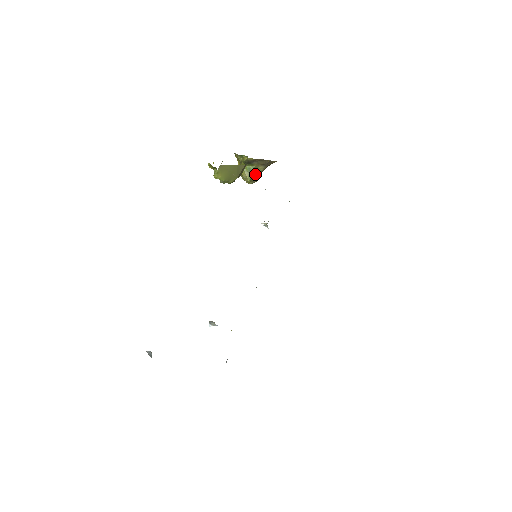
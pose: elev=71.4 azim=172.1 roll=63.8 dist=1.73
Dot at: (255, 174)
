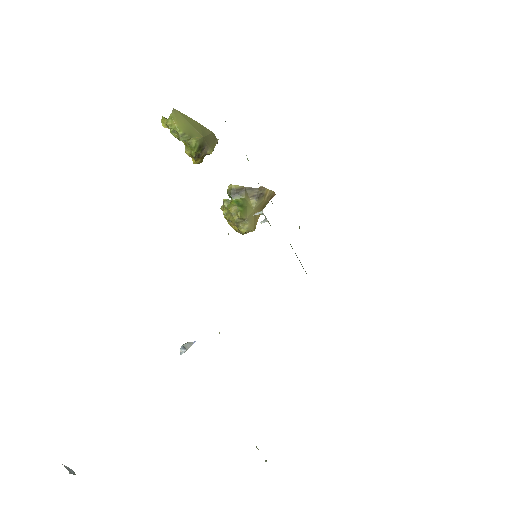
Dot at: (247, 210)
